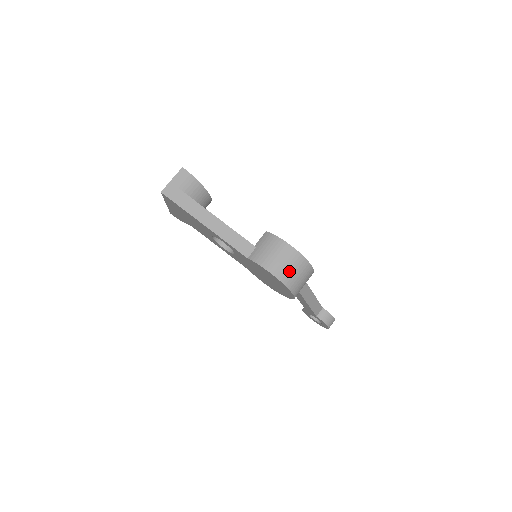
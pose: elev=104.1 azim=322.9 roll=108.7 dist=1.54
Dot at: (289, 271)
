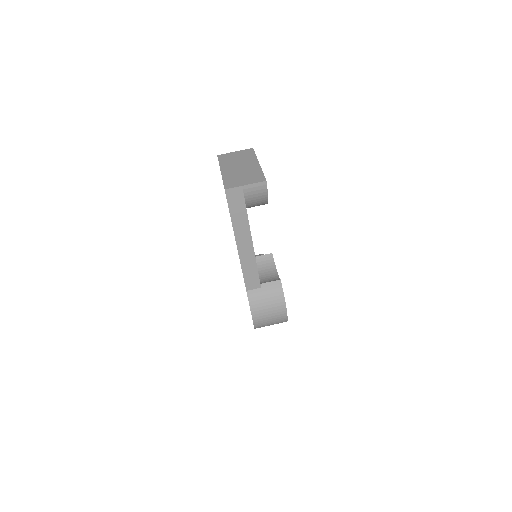
Dot at: (267, 323)
